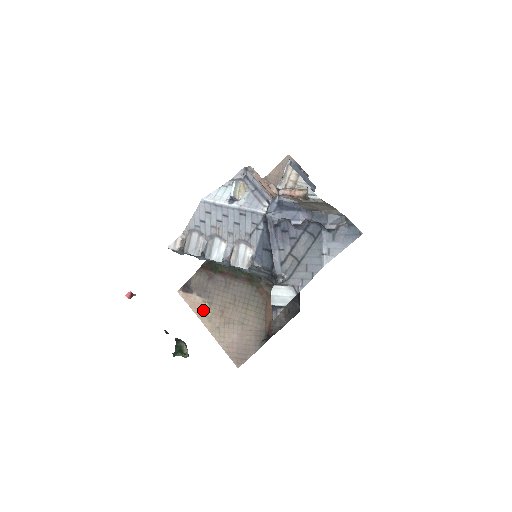
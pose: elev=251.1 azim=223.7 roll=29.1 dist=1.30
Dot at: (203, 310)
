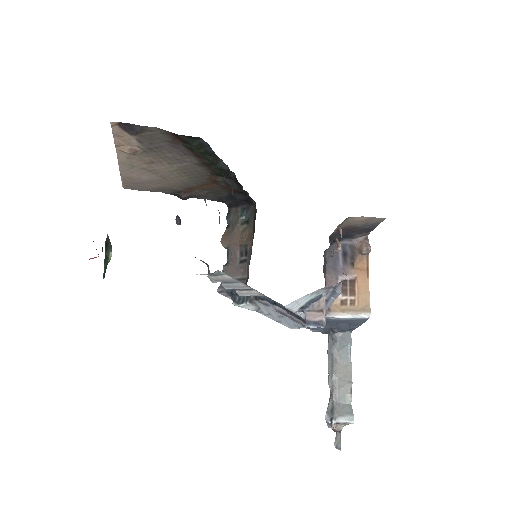
Dot at: (130, 151)
